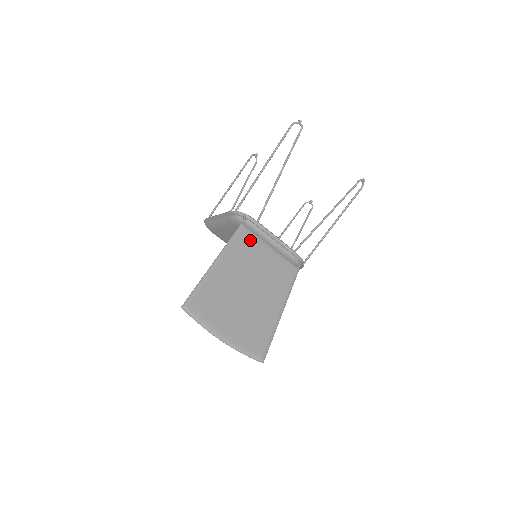
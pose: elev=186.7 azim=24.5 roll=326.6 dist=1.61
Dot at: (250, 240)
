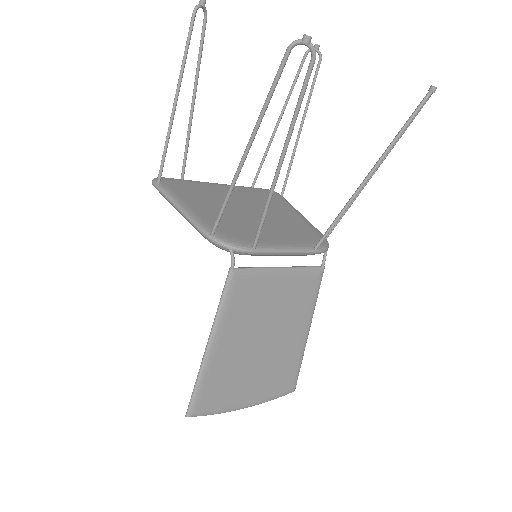
Dot at: (249, 285)
